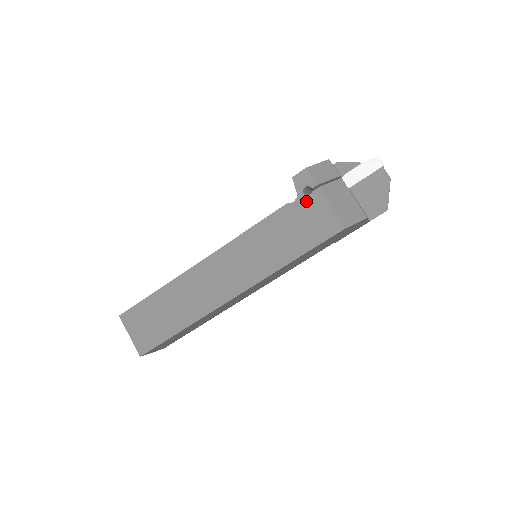
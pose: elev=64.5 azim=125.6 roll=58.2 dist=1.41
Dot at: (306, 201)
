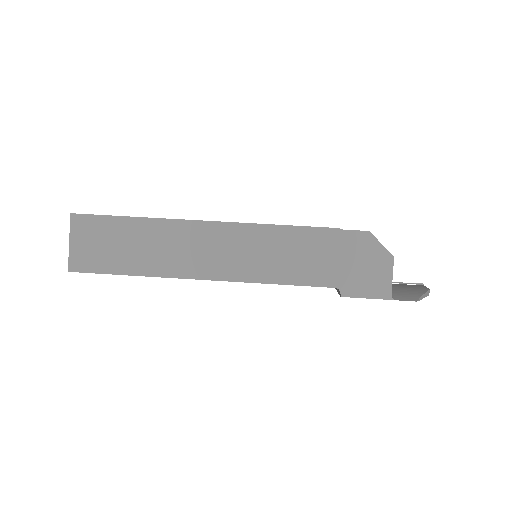
Dot at: occluded
